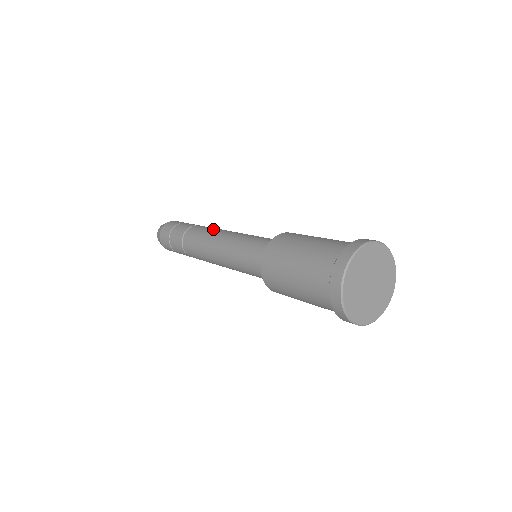
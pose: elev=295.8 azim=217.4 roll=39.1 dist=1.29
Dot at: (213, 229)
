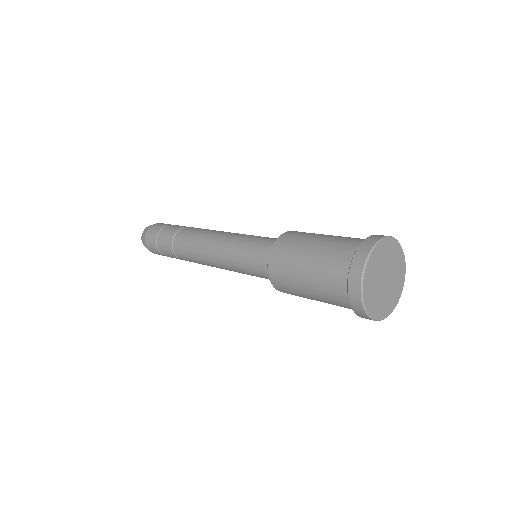
Dot at: occluded
